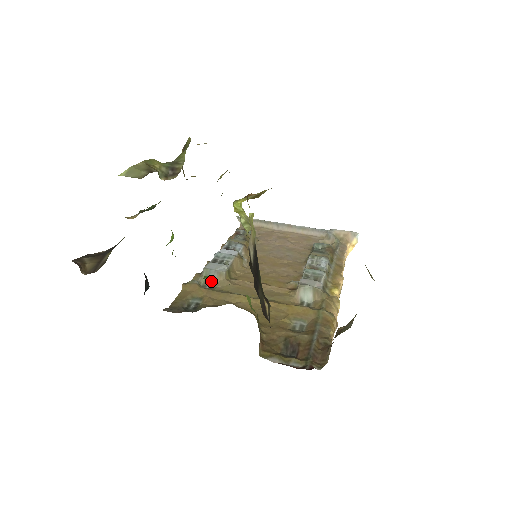
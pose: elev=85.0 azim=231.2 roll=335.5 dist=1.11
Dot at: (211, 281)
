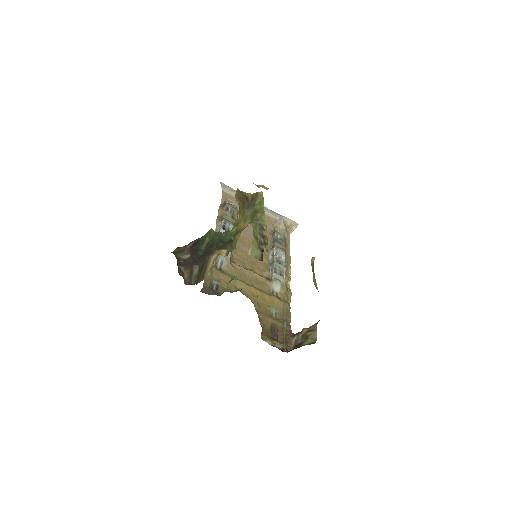
Dot at: (221, 263)
